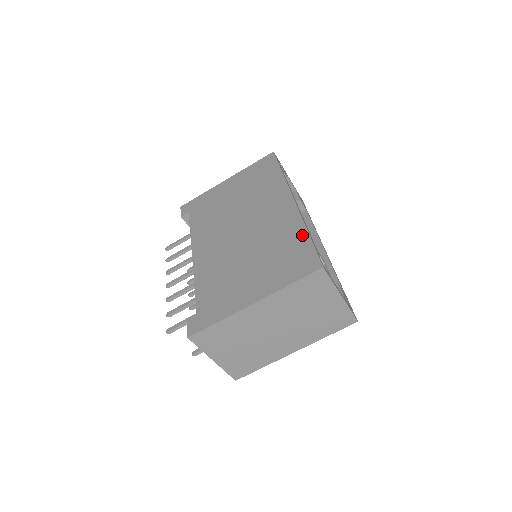
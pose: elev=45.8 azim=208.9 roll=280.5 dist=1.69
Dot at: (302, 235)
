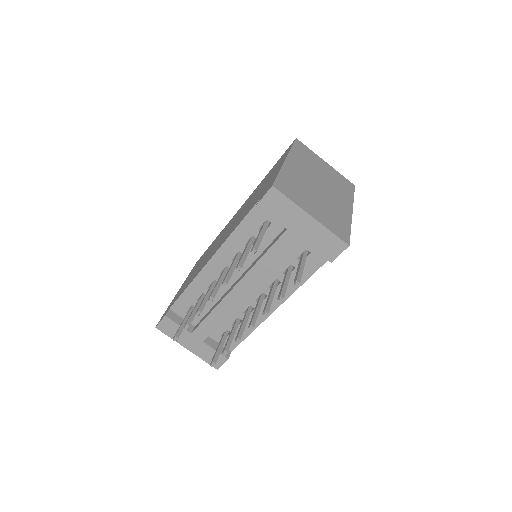
Dot at: occluded
